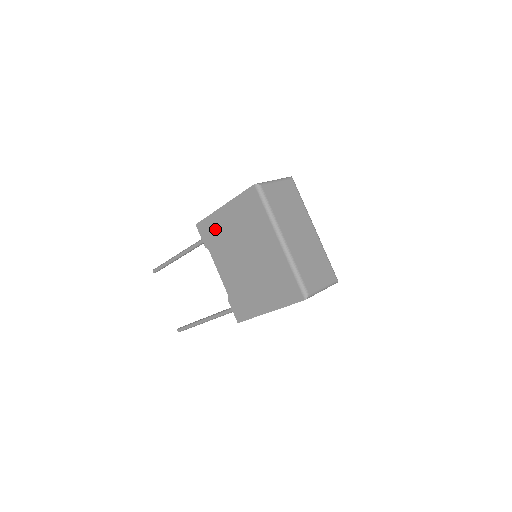
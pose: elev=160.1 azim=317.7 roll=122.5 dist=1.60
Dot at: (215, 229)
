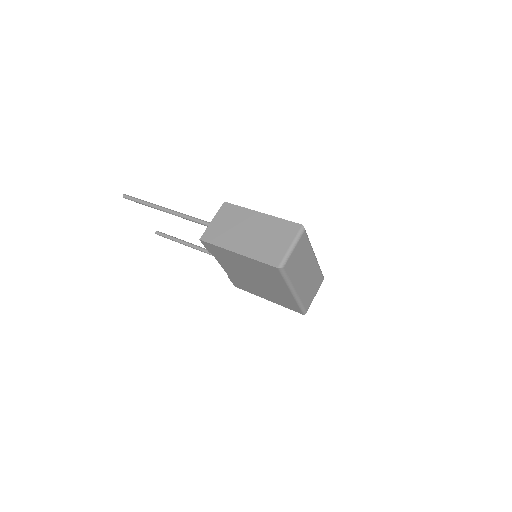
Dot at: (224, 254)
